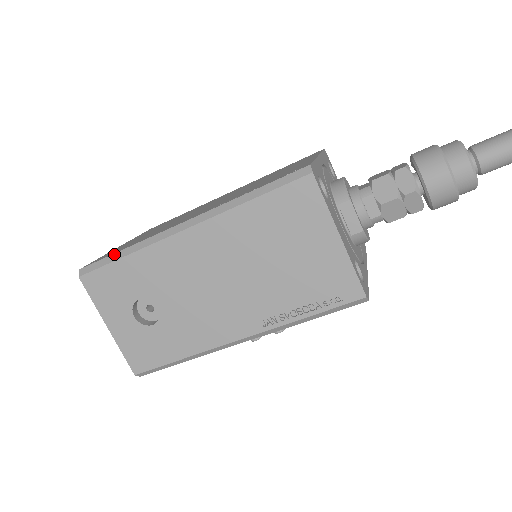
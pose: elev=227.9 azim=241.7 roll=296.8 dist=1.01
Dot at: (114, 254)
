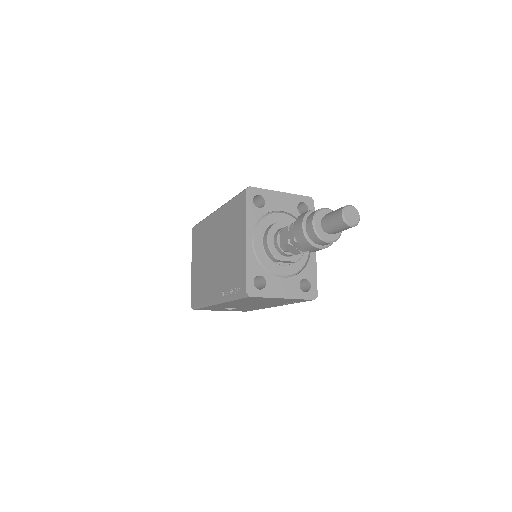
Dot at: (198, 305)
